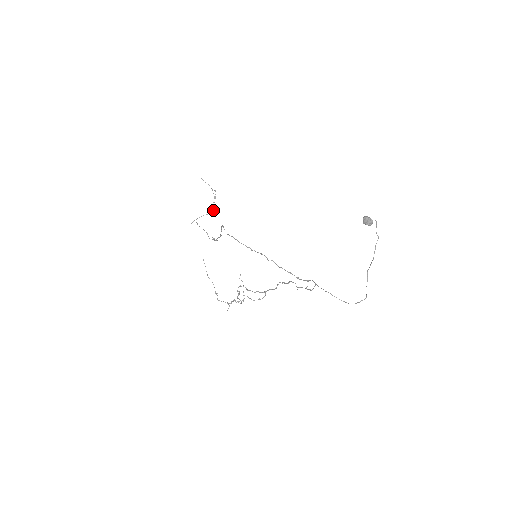
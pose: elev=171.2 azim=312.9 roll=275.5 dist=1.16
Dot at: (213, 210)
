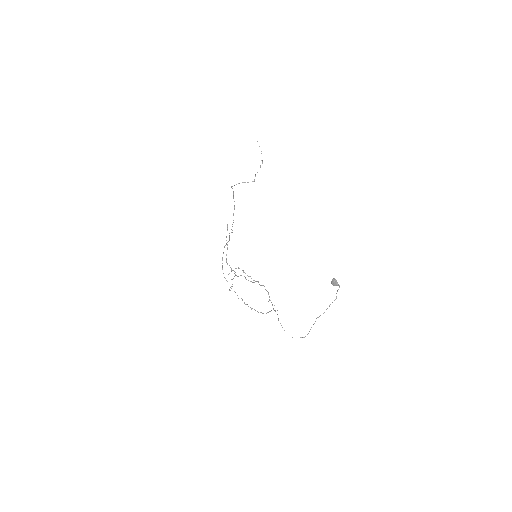
Dot at: (253, 181)
